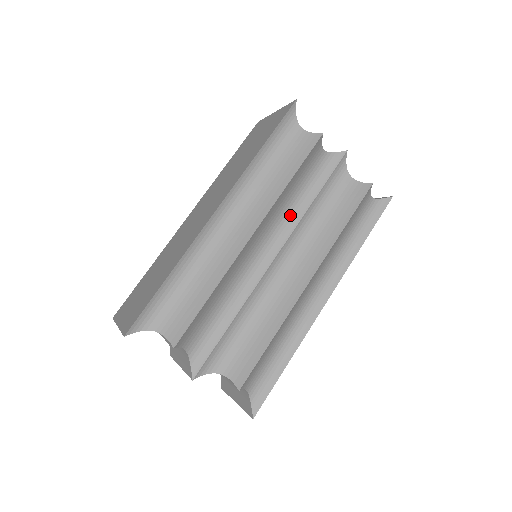
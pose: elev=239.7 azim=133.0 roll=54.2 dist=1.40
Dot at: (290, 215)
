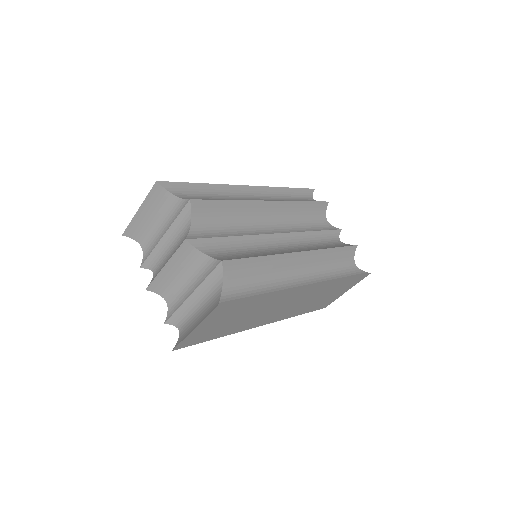
Dot at: (295, 227)
